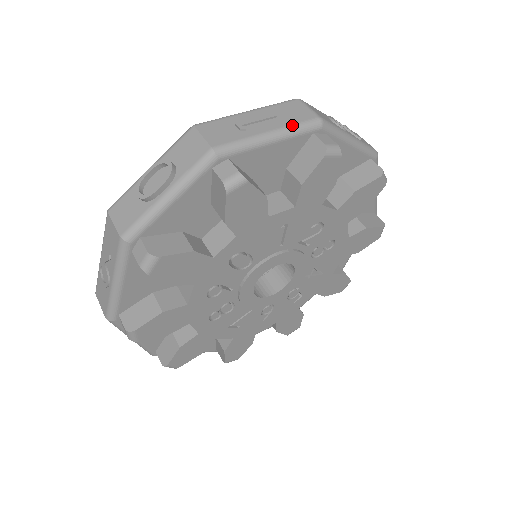
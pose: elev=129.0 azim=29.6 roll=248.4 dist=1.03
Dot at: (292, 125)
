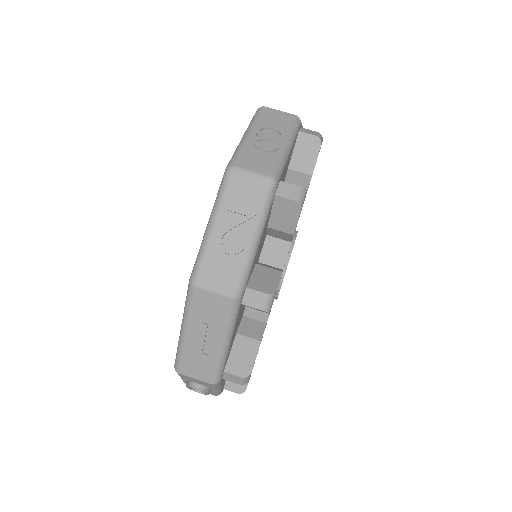
Dot at: (226, 324)
